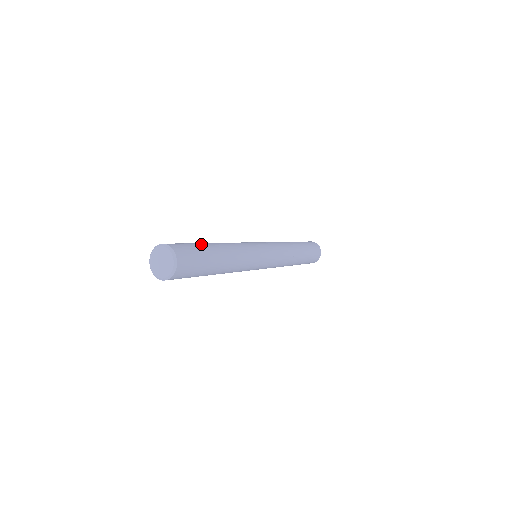
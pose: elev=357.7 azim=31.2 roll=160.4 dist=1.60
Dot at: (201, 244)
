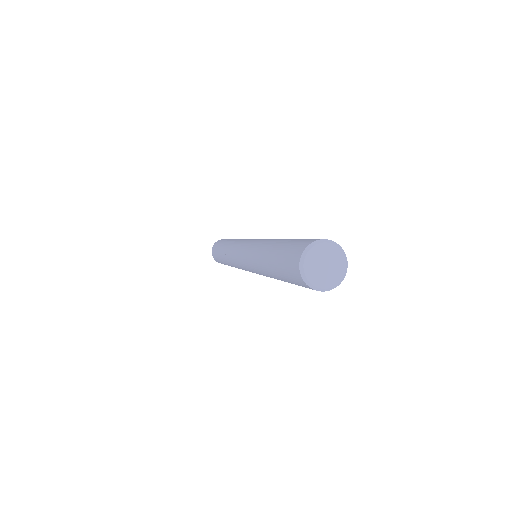
Dot at: occluded
